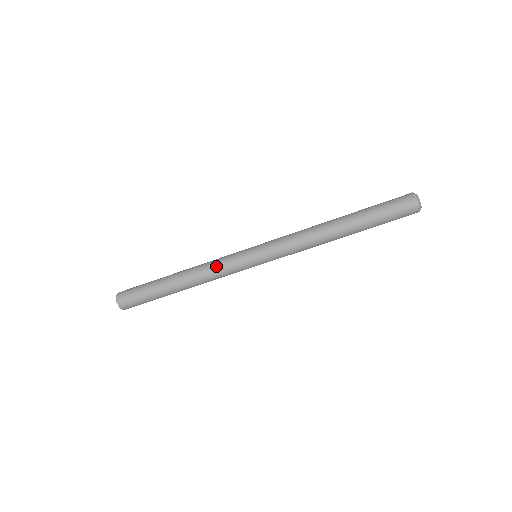
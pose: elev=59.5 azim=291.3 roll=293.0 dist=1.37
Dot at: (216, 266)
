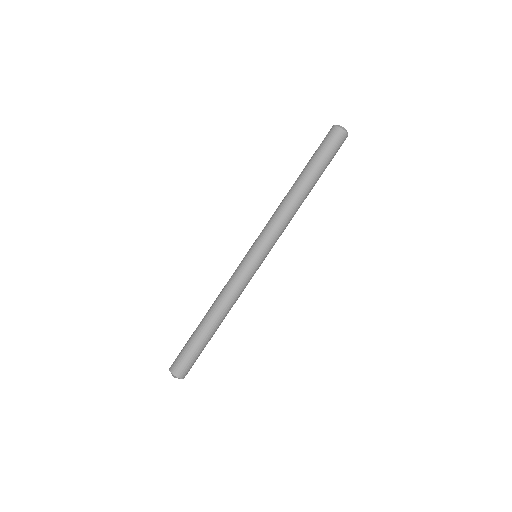
Dot at: (228, 282)
